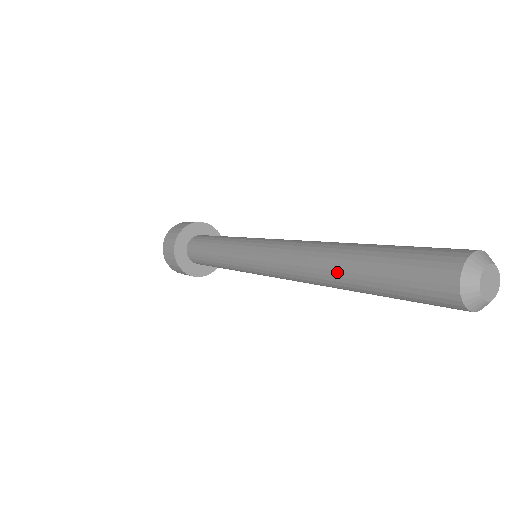
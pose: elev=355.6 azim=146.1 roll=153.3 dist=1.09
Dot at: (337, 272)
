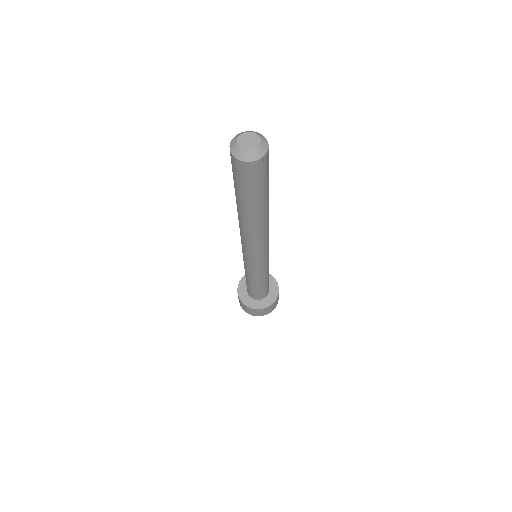
Dot at: (238, 211)
